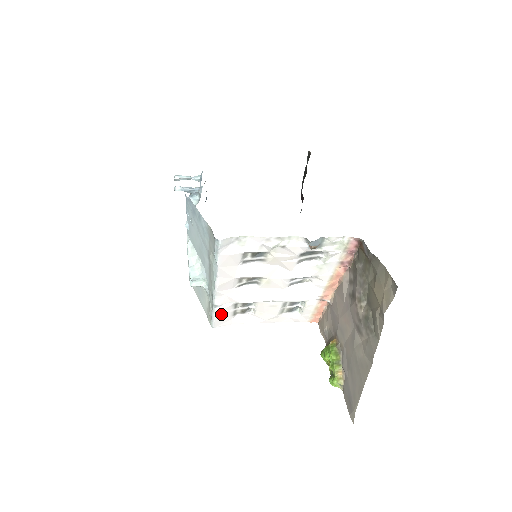
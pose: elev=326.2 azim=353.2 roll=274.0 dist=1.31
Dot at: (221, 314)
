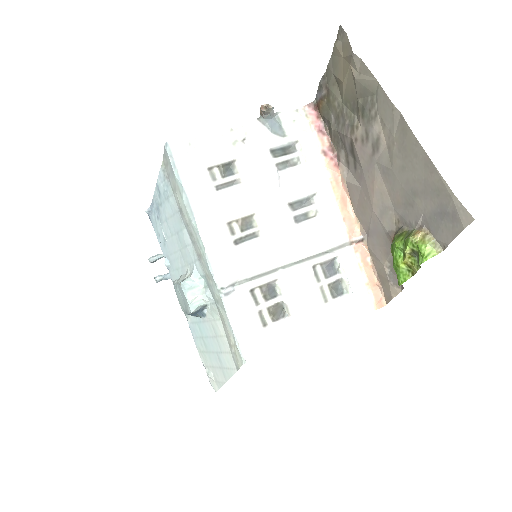
Dot at: (242, 319)
